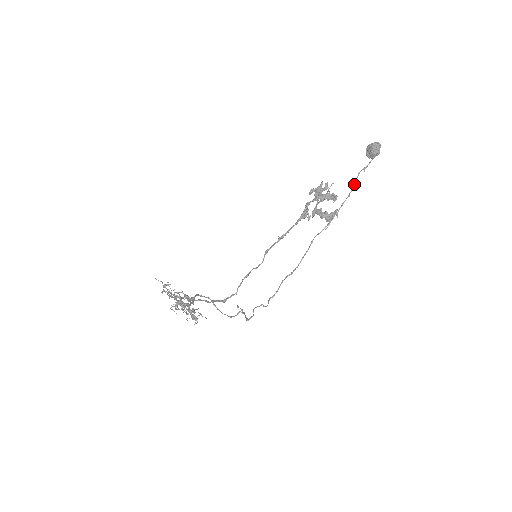
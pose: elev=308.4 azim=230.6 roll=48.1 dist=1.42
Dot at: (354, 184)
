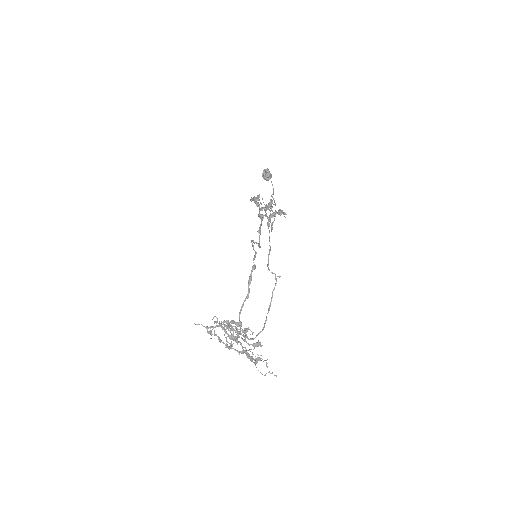
Dot at: (268, 175)
